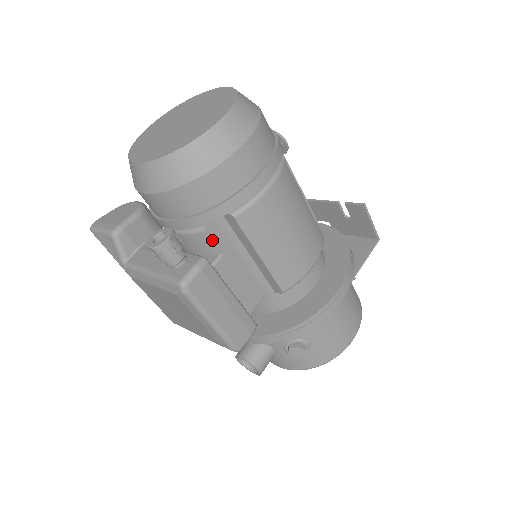
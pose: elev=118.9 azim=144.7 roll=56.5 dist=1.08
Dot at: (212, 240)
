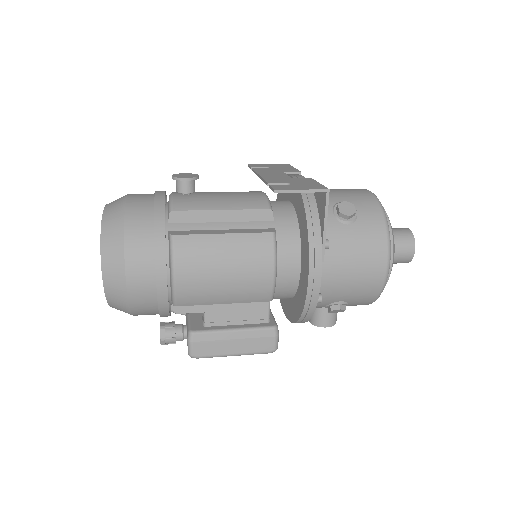
Dot at: (188, 313)
